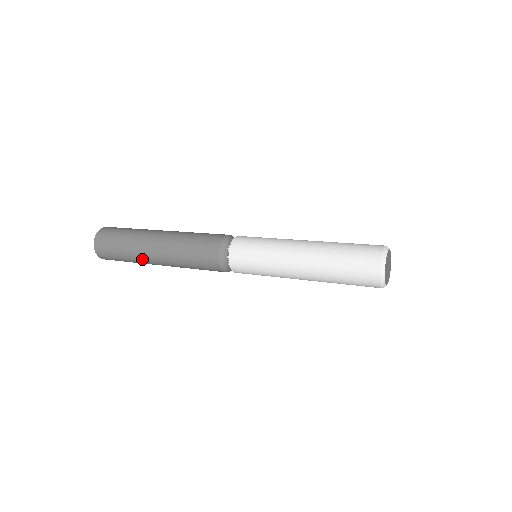
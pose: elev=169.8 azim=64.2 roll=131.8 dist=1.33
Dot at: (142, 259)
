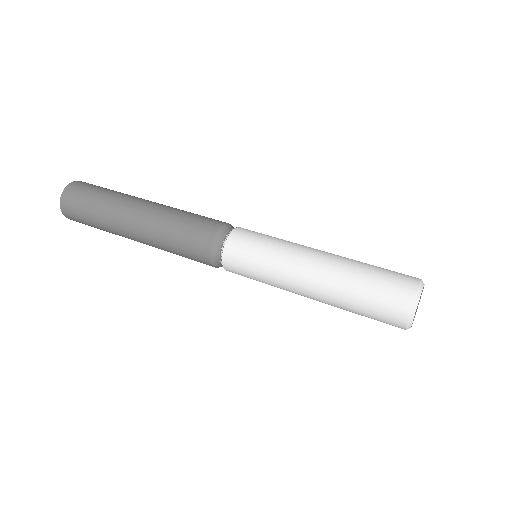
Dot at: occluded
